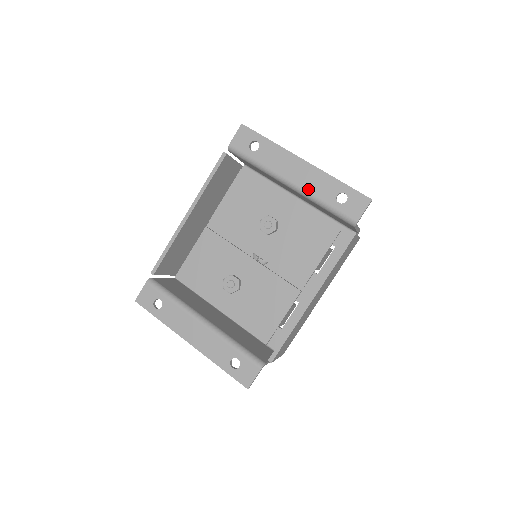
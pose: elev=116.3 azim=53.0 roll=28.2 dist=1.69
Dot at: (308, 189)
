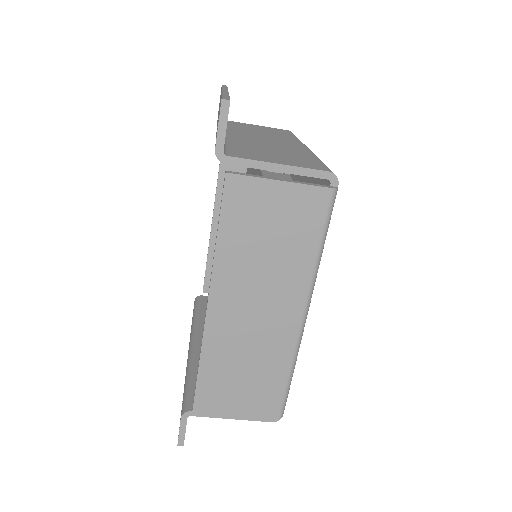
Dot at: occluded
